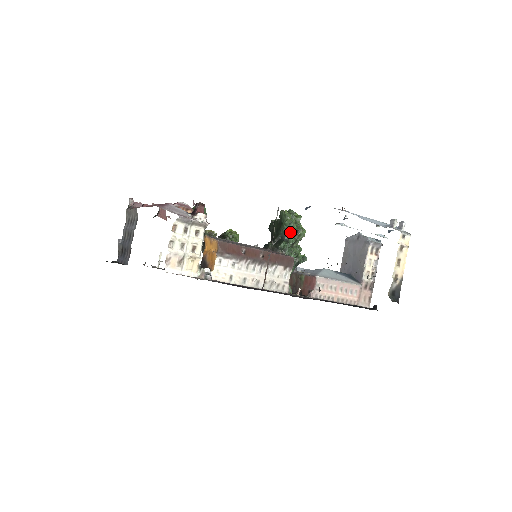
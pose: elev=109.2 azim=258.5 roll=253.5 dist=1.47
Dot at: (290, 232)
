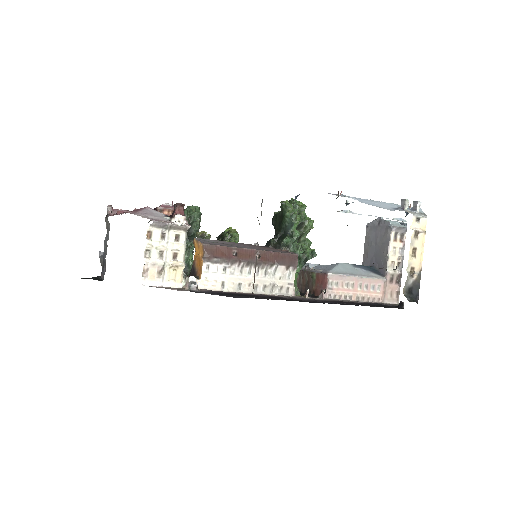
Dot at: (293, 225)
